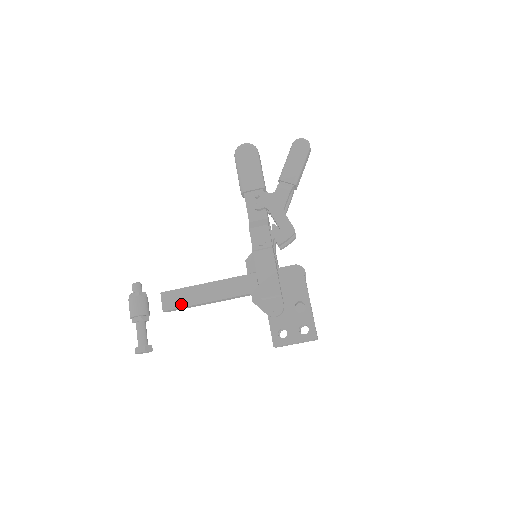
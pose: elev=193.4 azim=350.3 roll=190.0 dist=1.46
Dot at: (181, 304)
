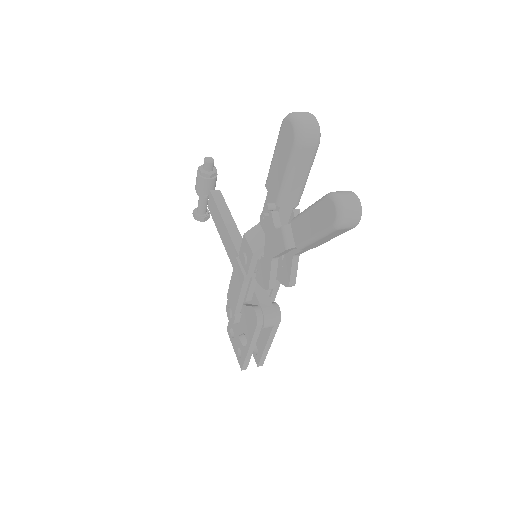
Dot at: (214, 218)
